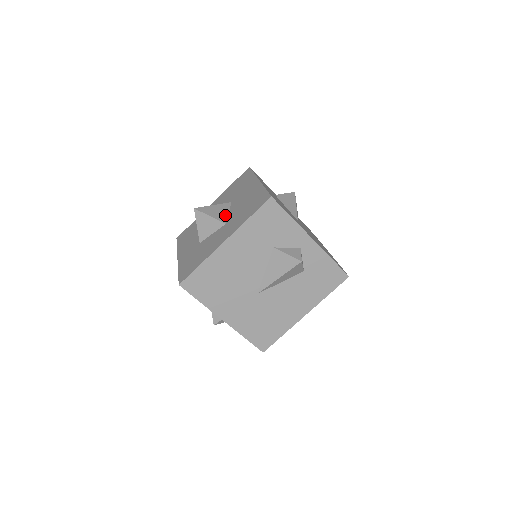
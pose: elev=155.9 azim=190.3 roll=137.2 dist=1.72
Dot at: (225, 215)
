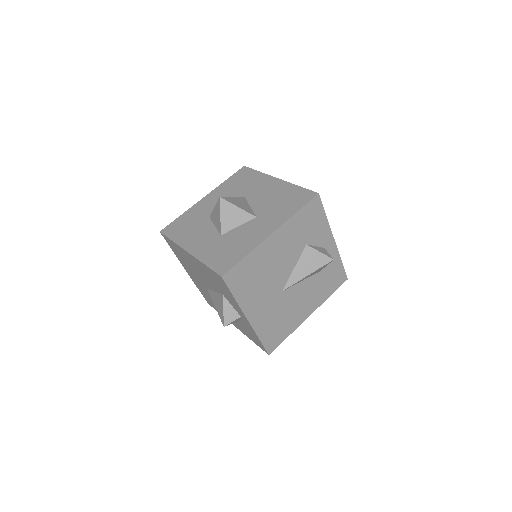
Dot at: (250, 208)
